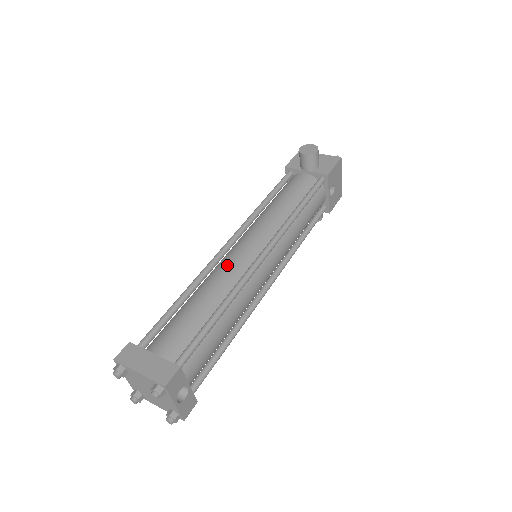
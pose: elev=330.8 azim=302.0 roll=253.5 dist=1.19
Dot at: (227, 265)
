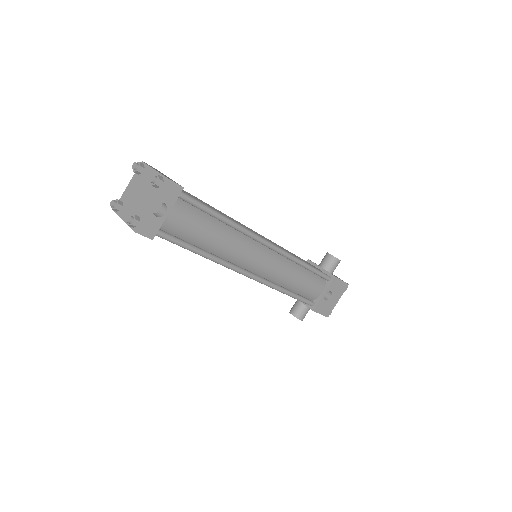
Dot at: occluded
